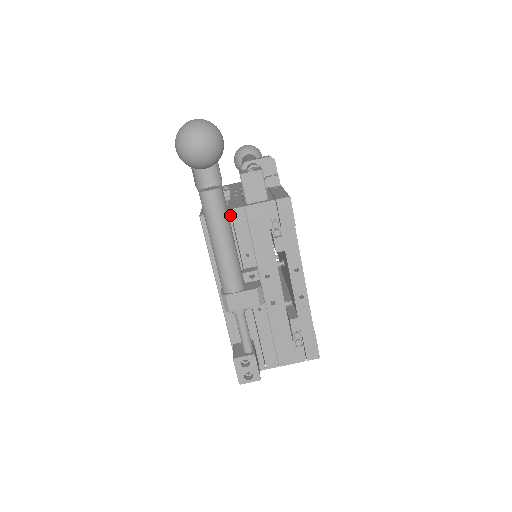
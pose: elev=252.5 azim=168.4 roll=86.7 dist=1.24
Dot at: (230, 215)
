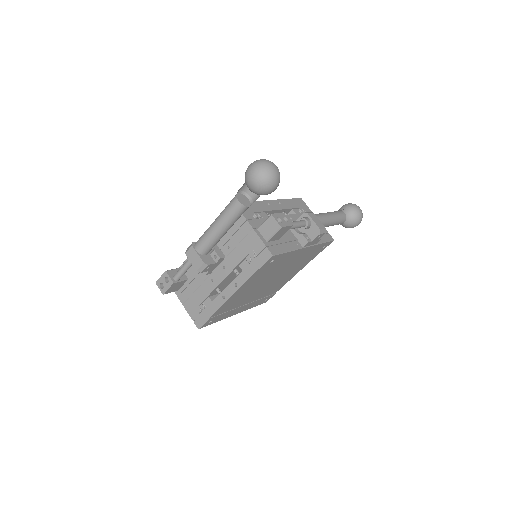
Dot at: (244, 222)
